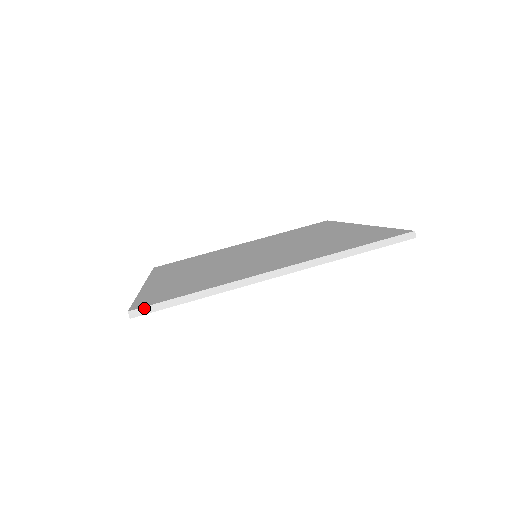
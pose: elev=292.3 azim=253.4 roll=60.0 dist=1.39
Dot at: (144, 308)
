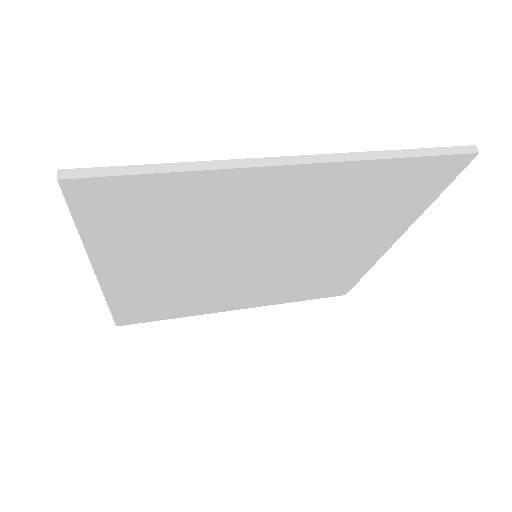
Dot at: (84, 170)
